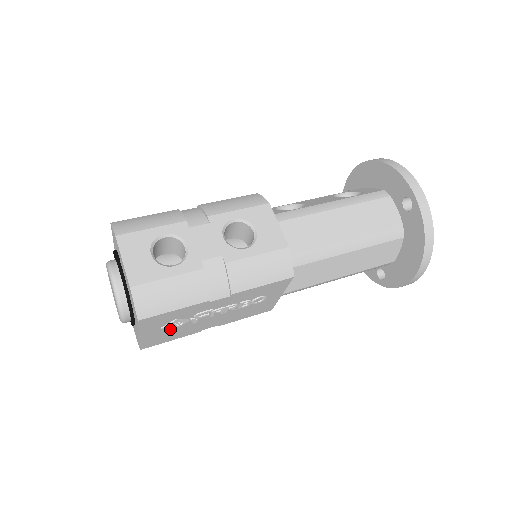
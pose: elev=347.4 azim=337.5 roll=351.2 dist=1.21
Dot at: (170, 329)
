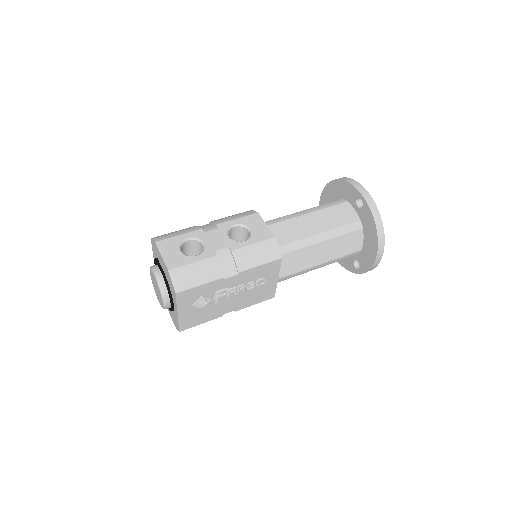
Dot at: (199, 309)
